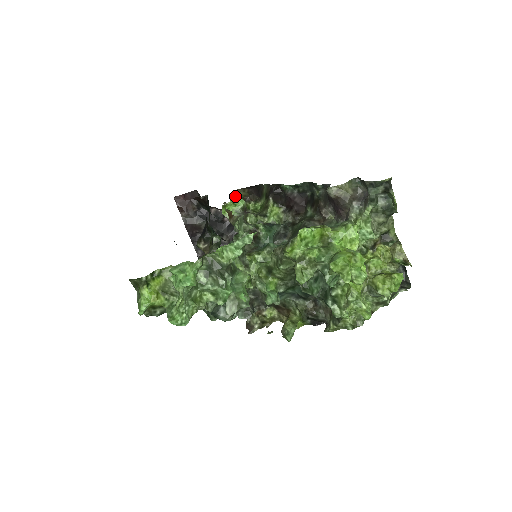
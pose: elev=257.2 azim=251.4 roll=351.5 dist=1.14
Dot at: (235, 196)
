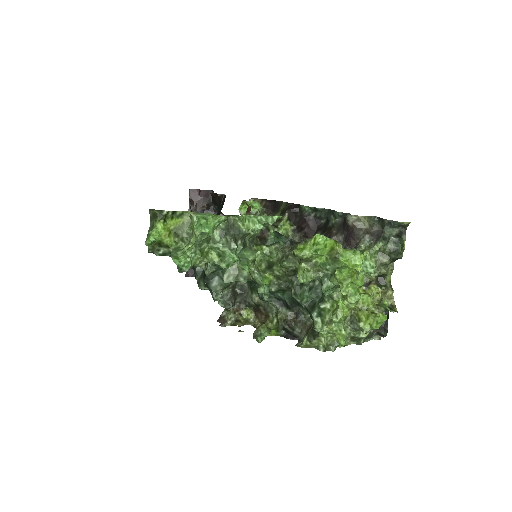
Dot at: occluded
